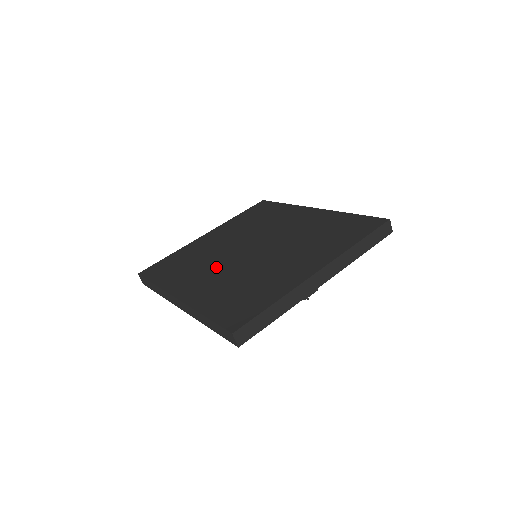
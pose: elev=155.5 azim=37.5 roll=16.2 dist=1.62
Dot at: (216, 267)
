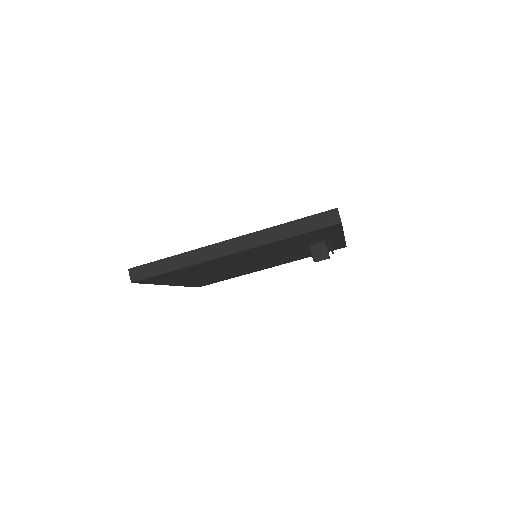
Dot at: occluded
